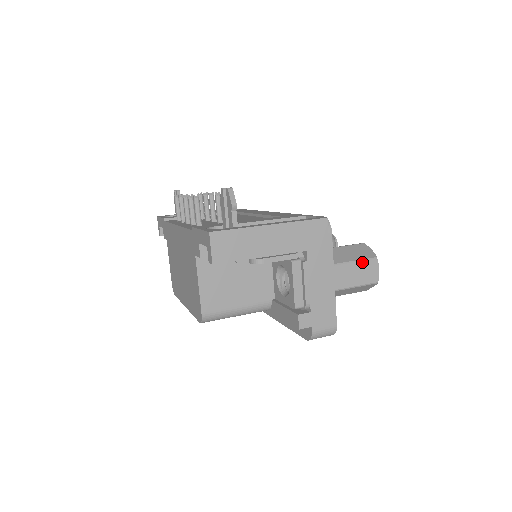
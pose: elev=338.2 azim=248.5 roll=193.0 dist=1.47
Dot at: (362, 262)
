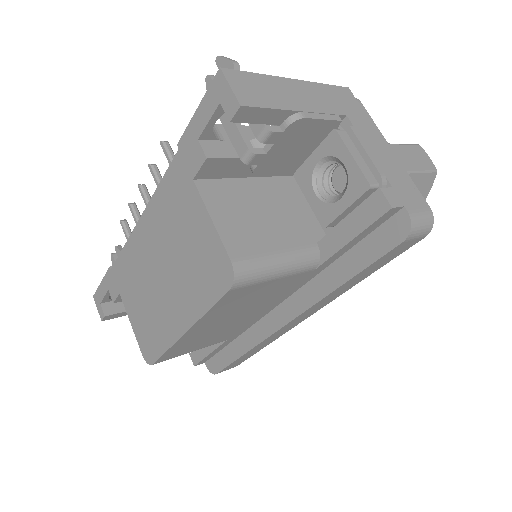
Dot at: (408, 146)
